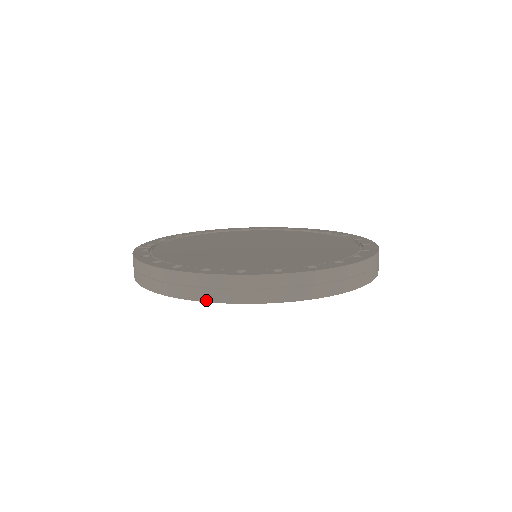
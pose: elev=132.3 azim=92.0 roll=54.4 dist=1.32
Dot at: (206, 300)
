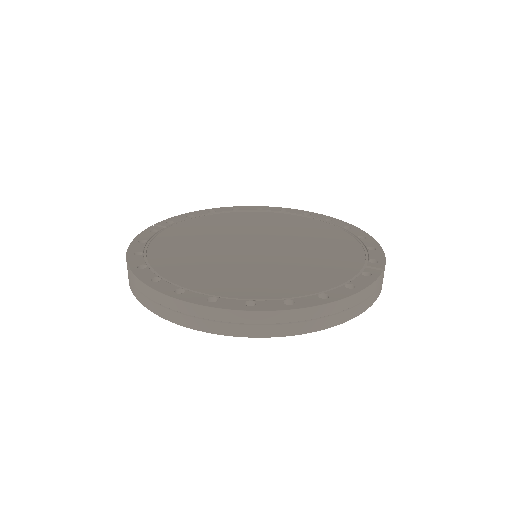
Dot at: (149, 309)
